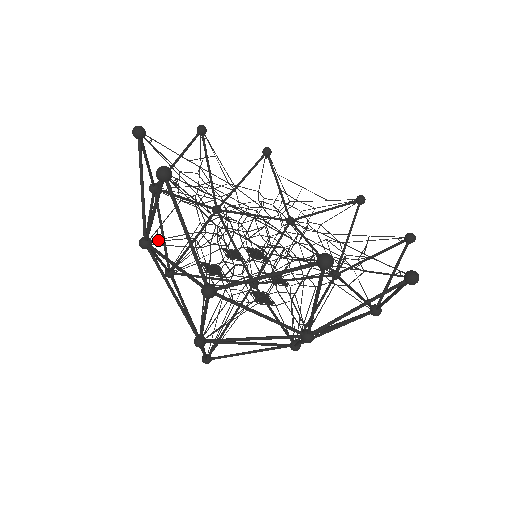
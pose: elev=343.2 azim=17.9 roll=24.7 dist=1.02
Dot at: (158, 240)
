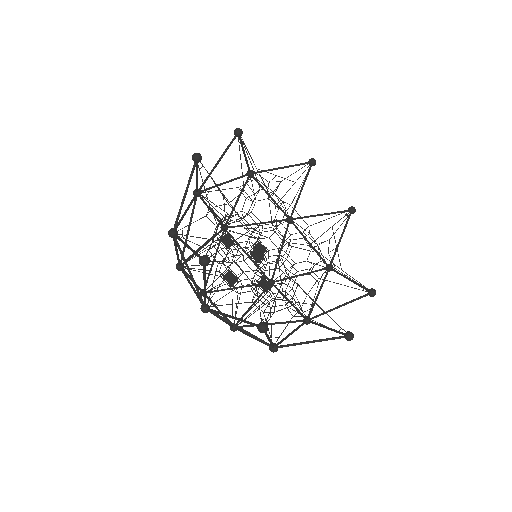
Dot at: occluded
